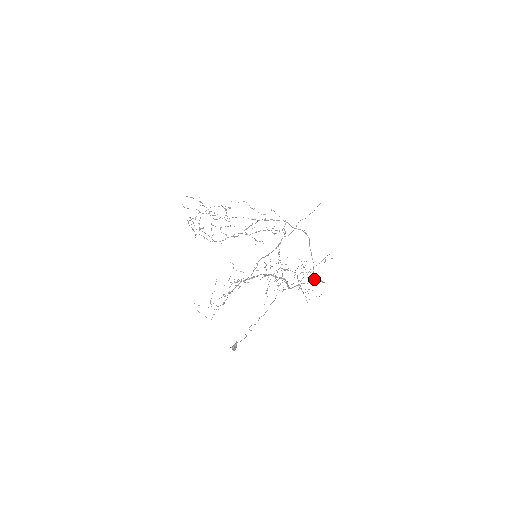
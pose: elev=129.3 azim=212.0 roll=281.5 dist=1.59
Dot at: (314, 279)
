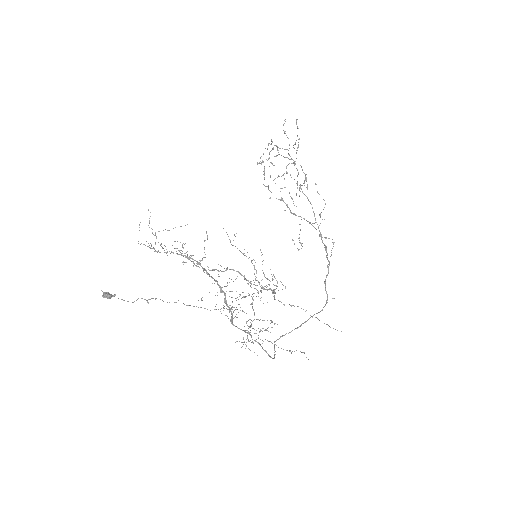
Dot at: occluded
